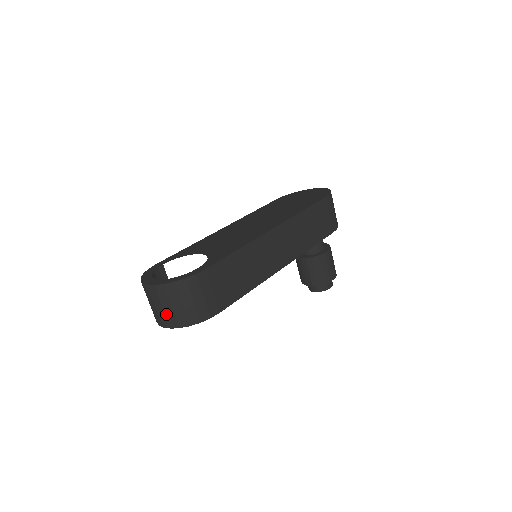
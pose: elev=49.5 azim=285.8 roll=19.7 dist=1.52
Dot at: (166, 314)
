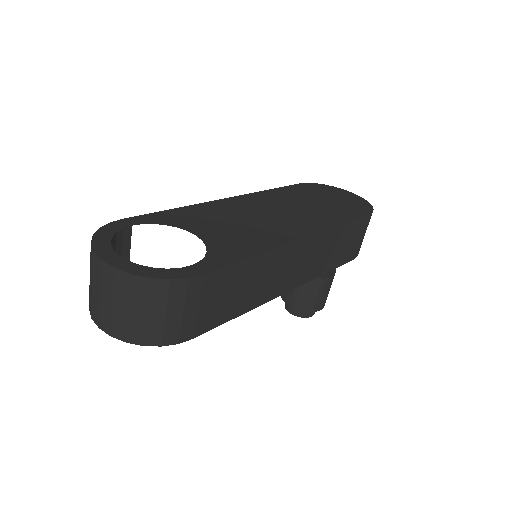
Dot at: (113, 315)
